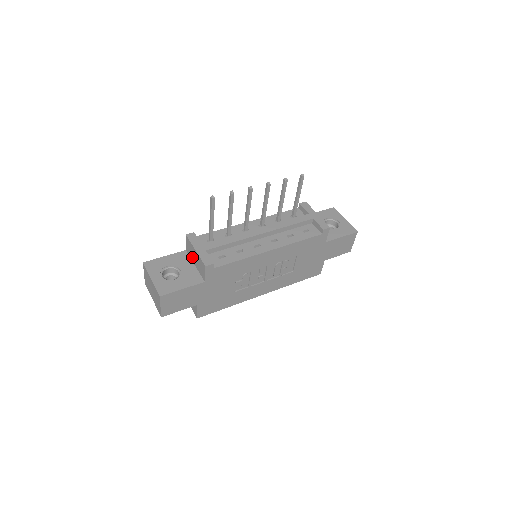
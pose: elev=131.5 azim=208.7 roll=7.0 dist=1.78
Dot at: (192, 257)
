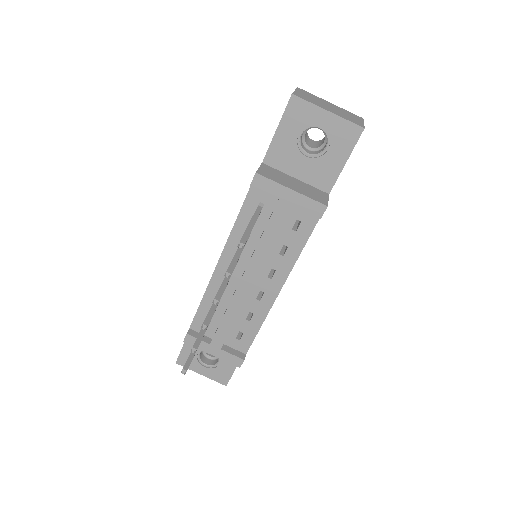
Dot at: occluded
